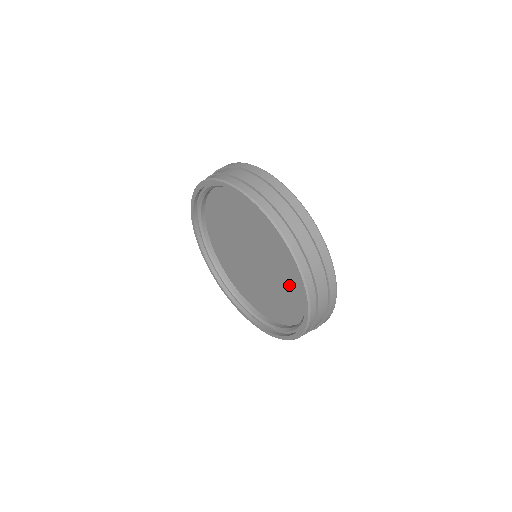
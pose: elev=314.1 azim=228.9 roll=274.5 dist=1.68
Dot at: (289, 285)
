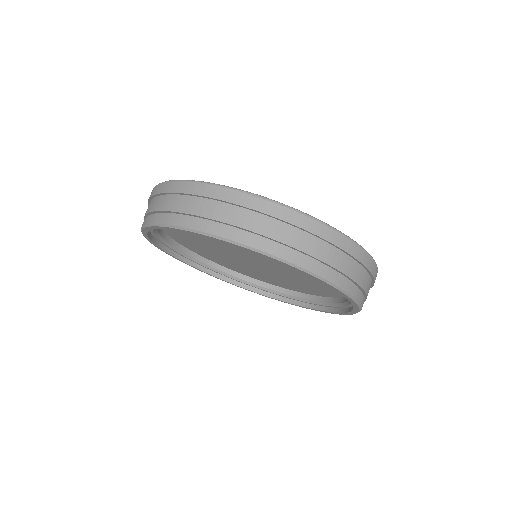
Dot at: occluded
